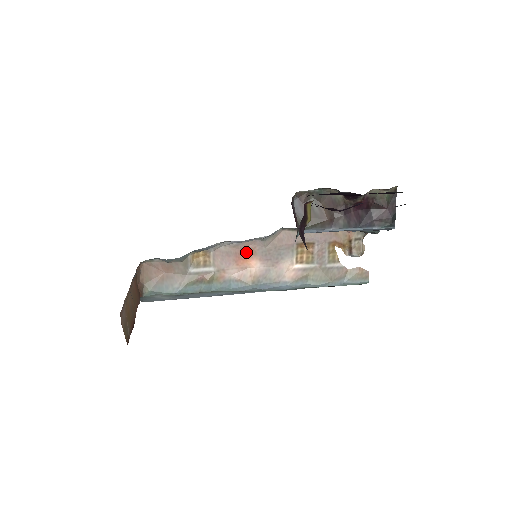
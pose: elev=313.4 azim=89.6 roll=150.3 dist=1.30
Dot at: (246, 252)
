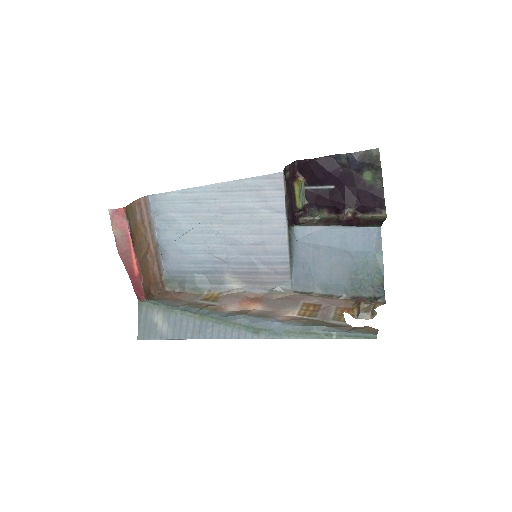
Dot at: (253, 300)
